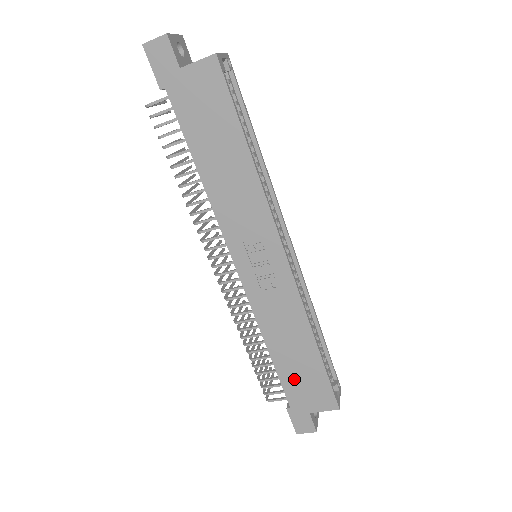
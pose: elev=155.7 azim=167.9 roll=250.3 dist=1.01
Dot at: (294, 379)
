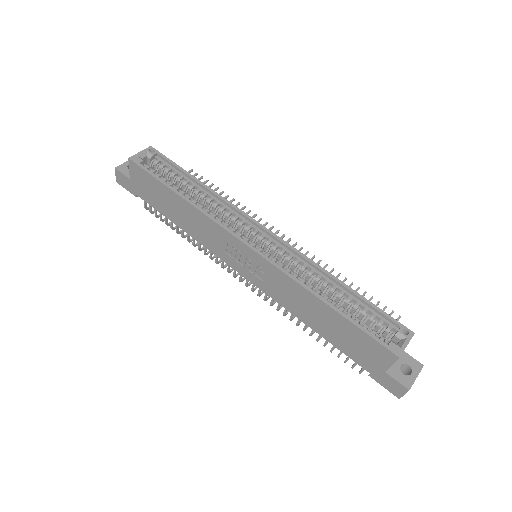
Dot at: (345, 344)
